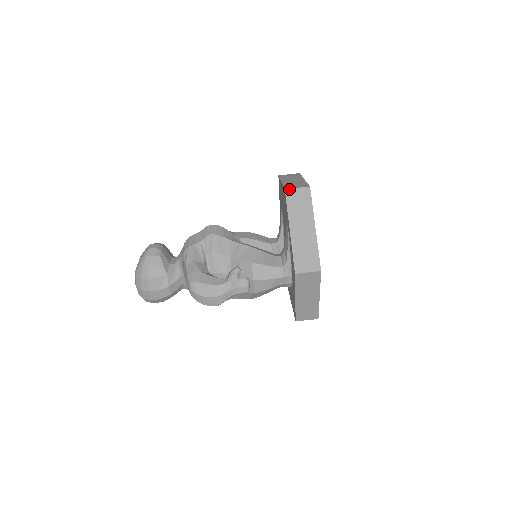
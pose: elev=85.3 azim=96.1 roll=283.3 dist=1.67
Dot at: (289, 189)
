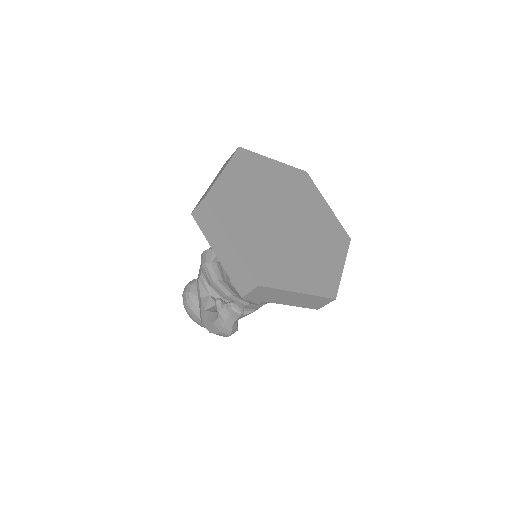
Dot at: (193, 211)
